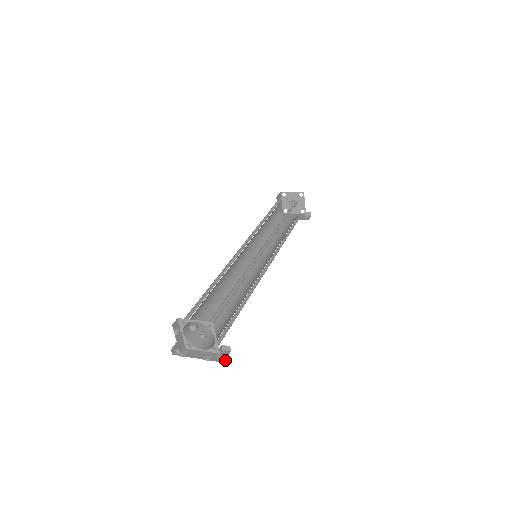
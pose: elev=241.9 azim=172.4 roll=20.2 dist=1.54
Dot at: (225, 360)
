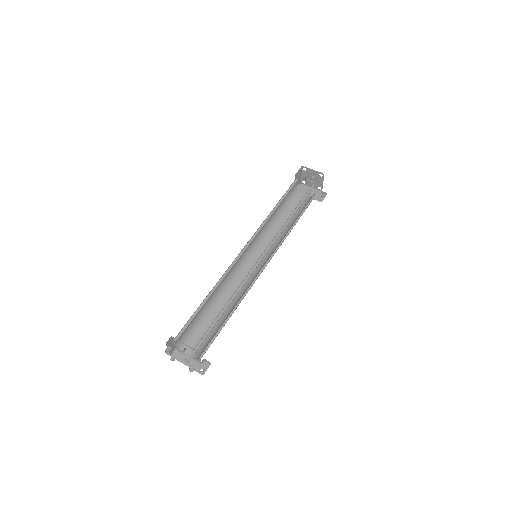
Dot at: (204, 373)
